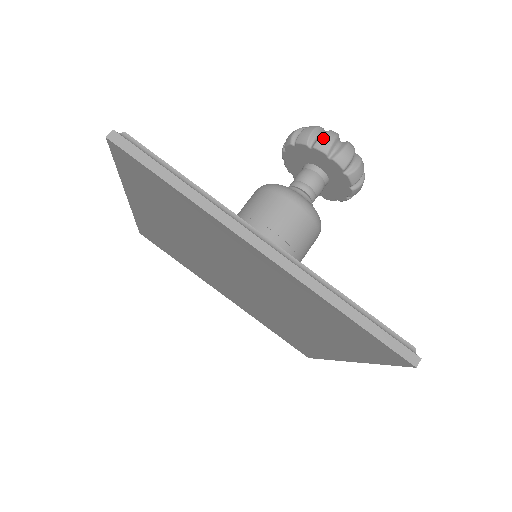
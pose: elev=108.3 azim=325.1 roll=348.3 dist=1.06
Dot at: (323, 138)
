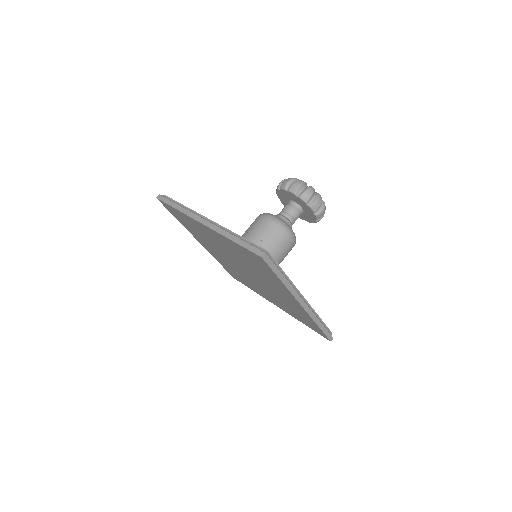
Dot at: (283, 182)
